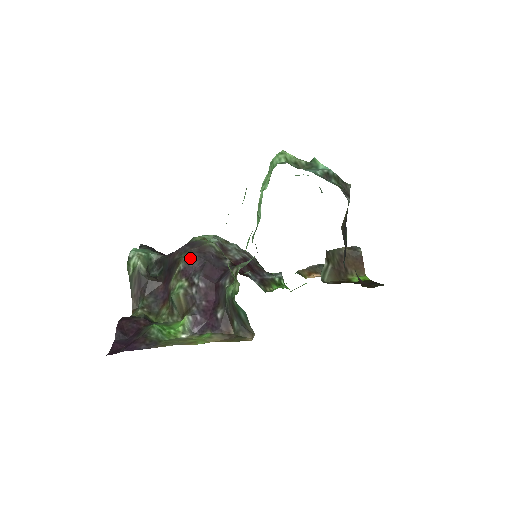
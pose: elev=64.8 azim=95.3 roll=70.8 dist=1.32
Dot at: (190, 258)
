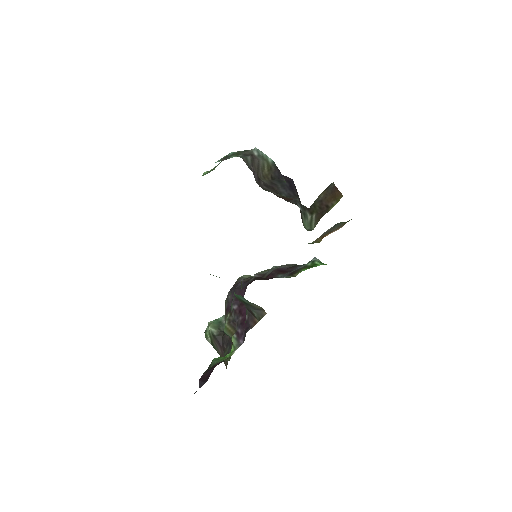
Dot at: (227, 297)
